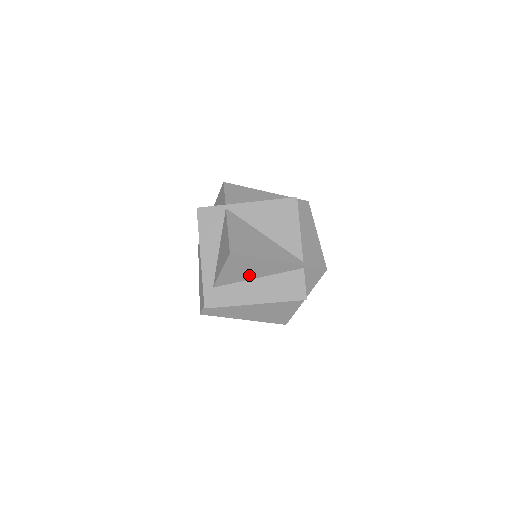
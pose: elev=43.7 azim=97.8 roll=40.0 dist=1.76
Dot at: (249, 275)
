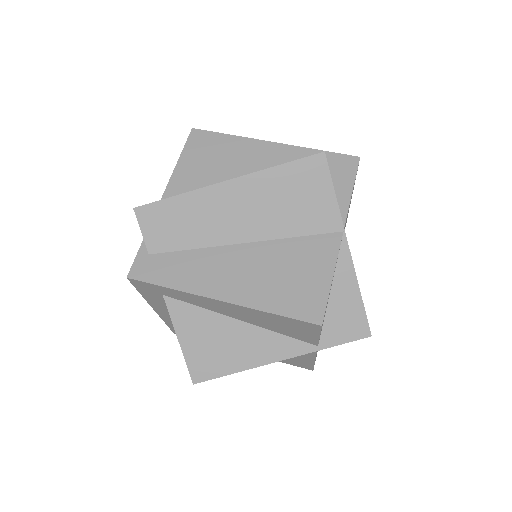
Dot at: (223, 172)
